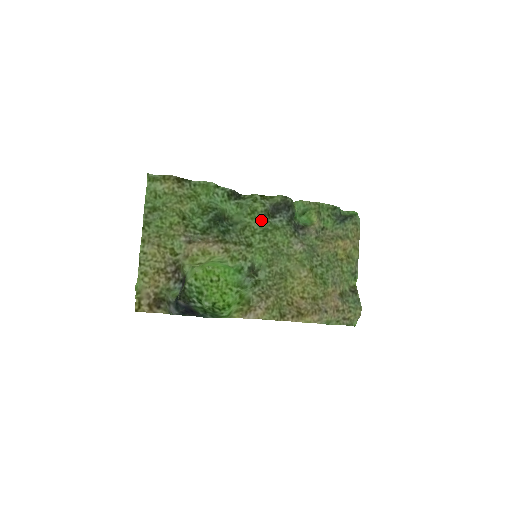
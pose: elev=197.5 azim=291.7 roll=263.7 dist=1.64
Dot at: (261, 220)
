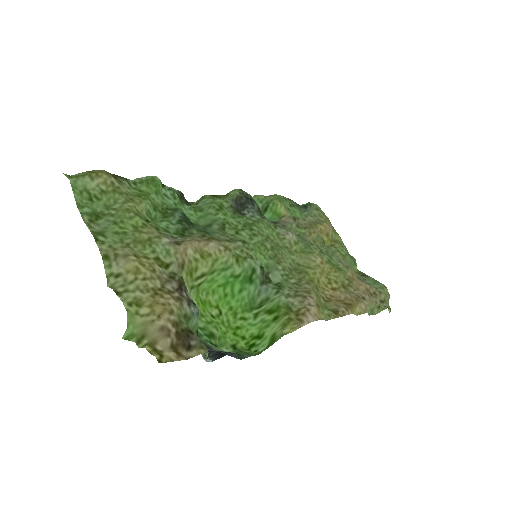
Dot at: (234, 216)
